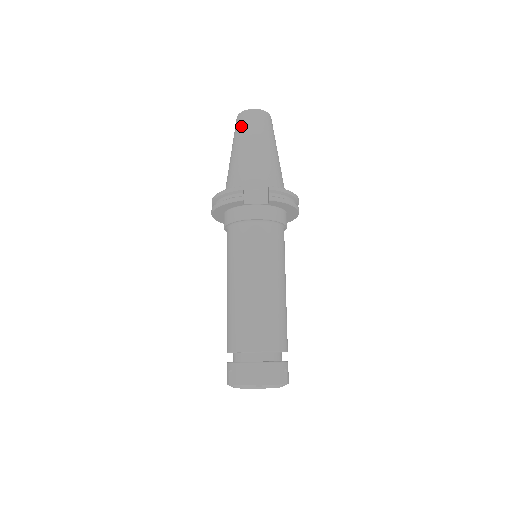
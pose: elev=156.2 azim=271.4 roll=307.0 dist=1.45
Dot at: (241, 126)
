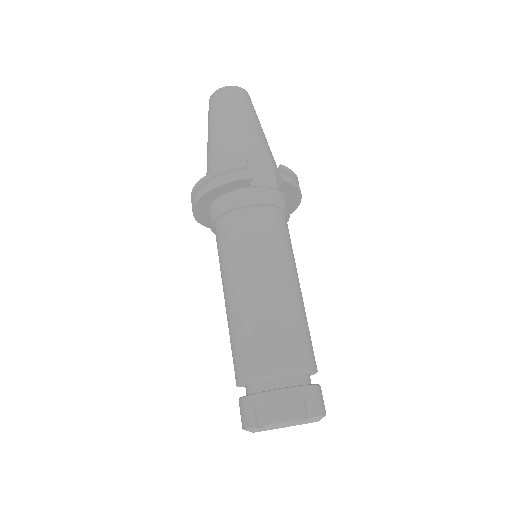
Dot at: (224, 102)
